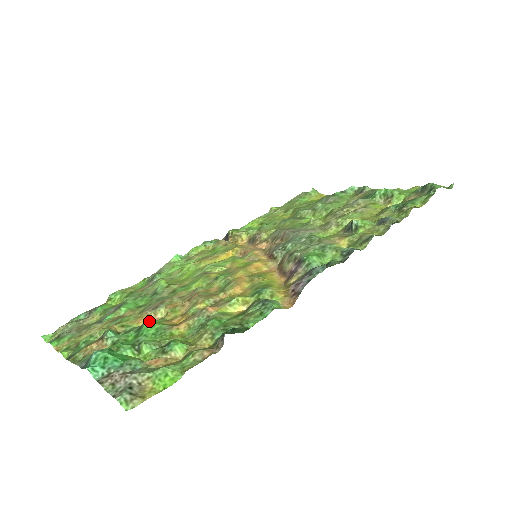
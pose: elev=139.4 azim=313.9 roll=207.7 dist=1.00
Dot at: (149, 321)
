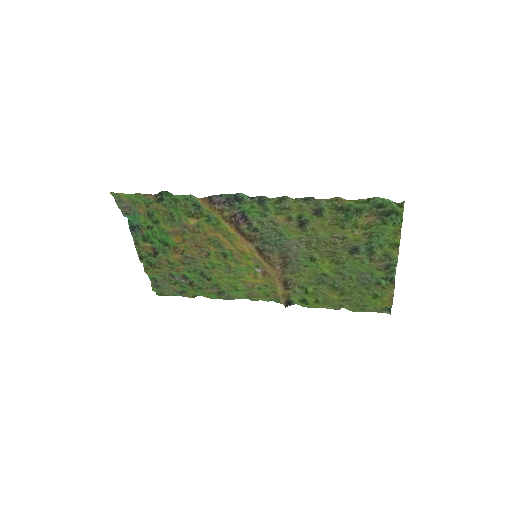
Dot at: (172, 243)
